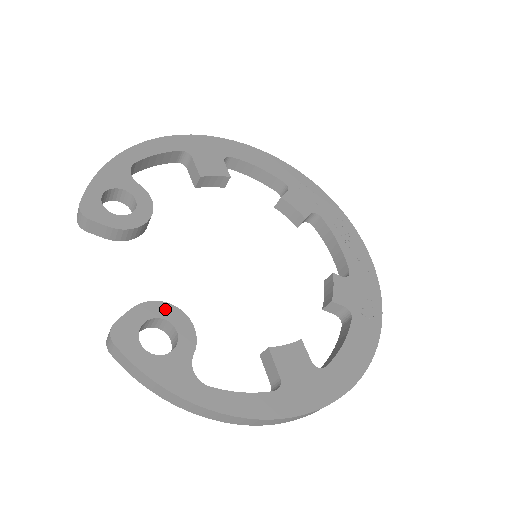
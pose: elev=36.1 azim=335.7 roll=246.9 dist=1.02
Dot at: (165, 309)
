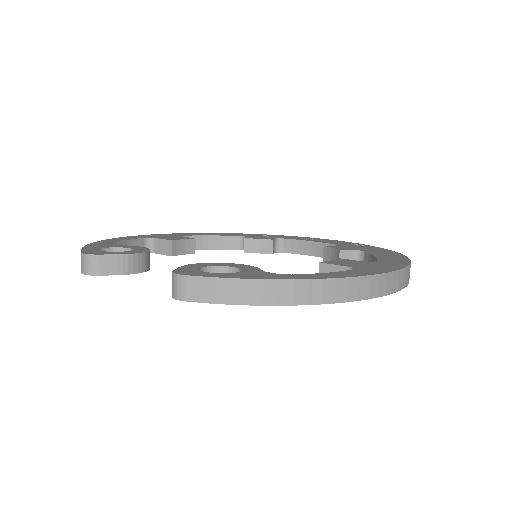
Dot at: (210, 264)
